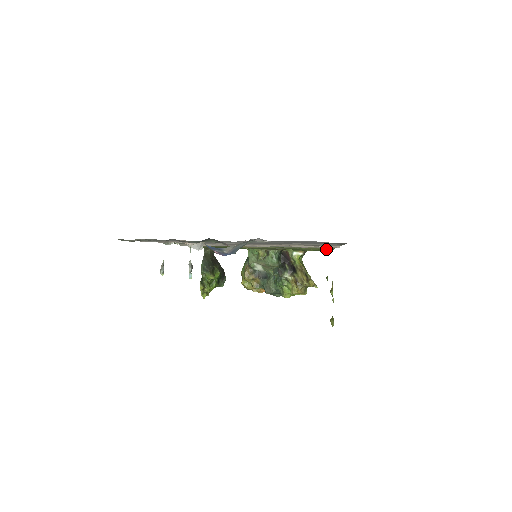
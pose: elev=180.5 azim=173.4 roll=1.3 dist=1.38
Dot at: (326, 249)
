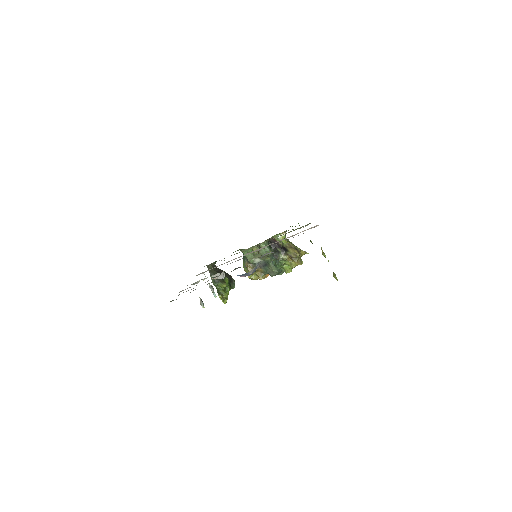
Dot at: occluded
